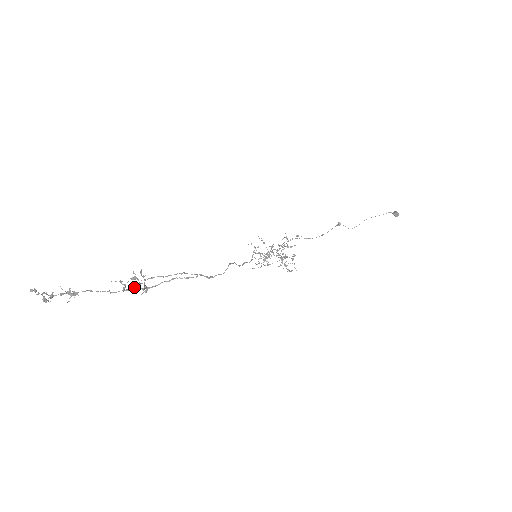
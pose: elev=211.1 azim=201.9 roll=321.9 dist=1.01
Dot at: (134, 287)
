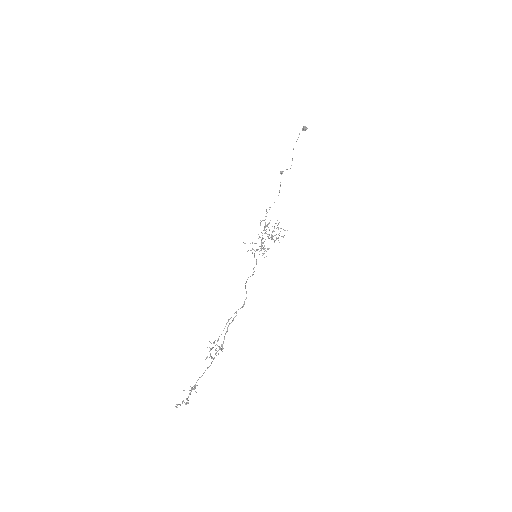
Dot at: (215, 354)
